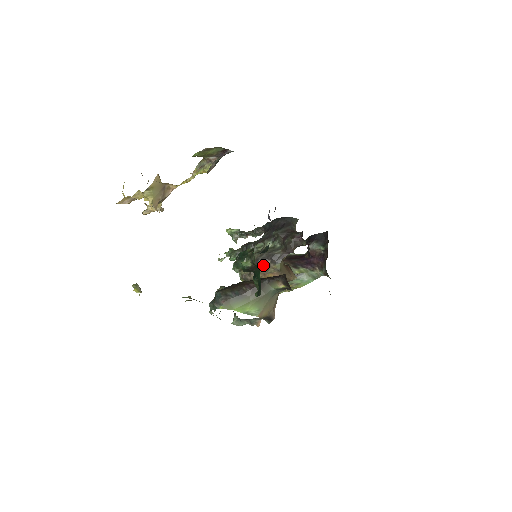
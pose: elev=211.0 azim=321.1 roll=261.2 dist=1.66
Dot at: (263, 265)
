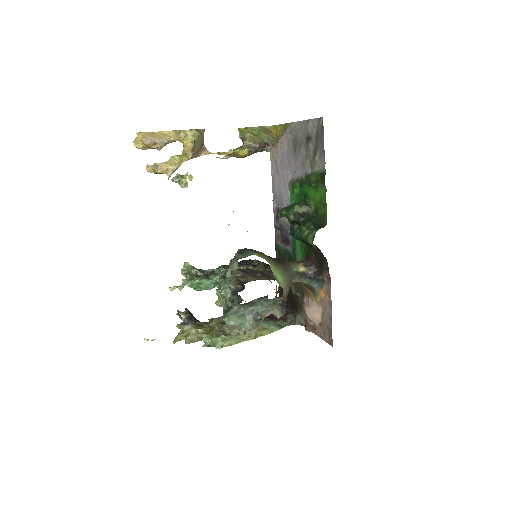
Dot at: (254, 275)
